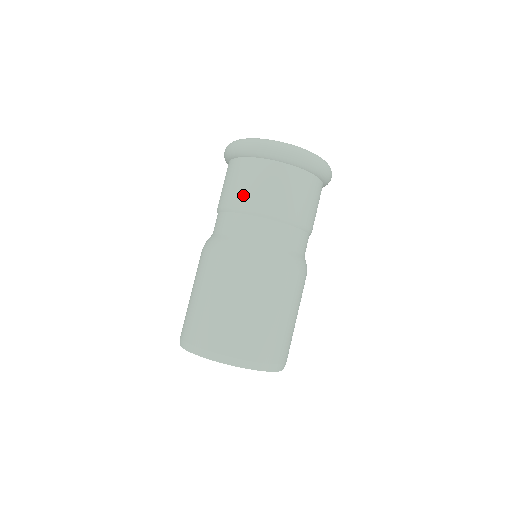
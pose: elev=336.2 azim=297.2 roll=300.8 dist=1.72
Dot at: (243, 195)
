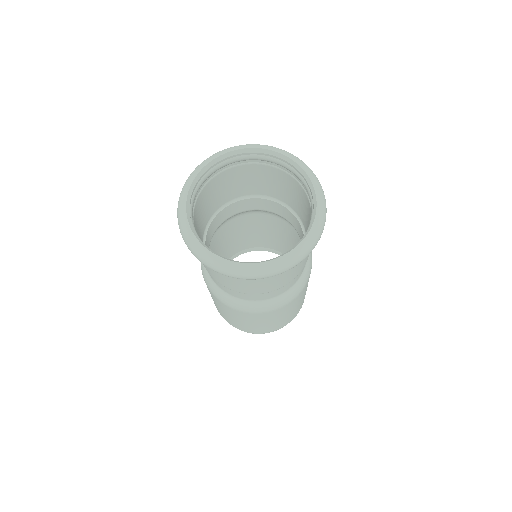
Dot at: occluded
